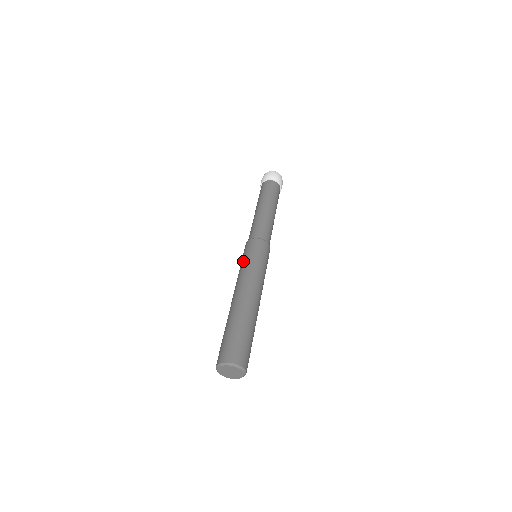
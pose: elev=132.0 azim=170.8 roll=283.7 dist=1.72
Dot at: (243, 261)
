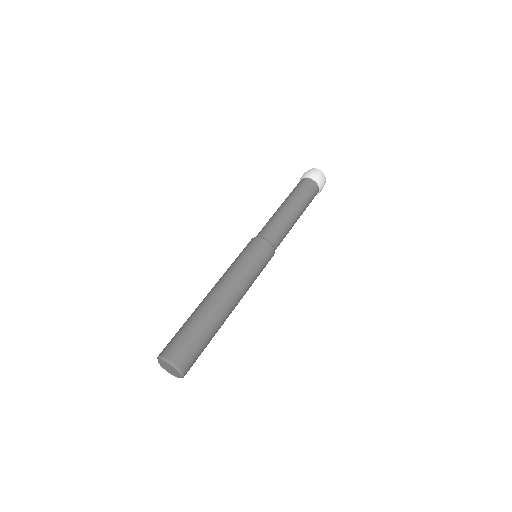
Dot at: occluded
